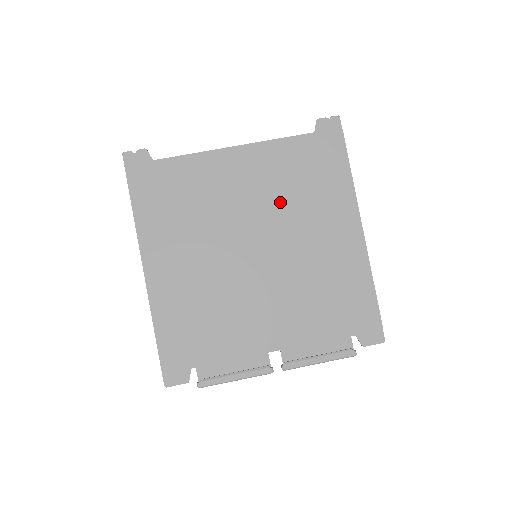
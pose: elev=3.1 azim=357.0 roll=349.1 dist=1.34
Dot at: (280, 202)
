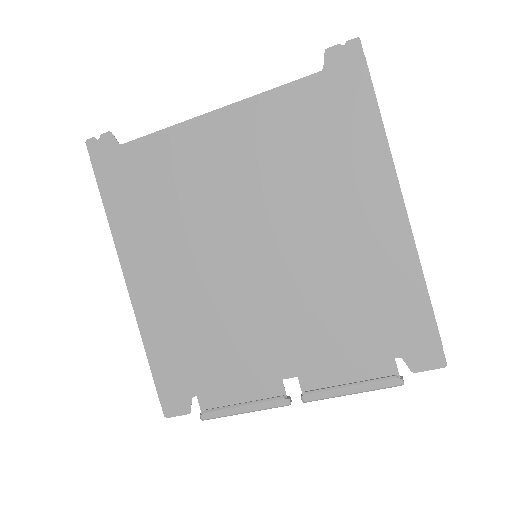
Dot at: (282, 180)
